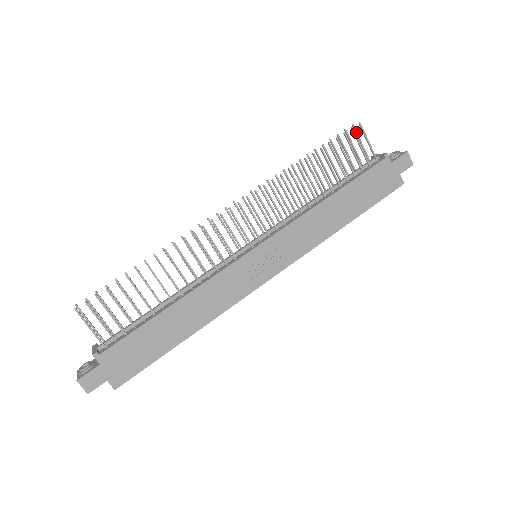
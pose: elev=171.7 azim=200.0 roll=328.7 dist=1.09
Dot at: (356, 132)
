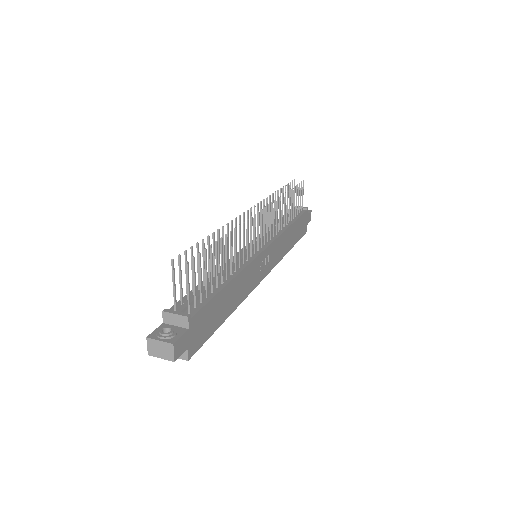
Dot at: occluded
